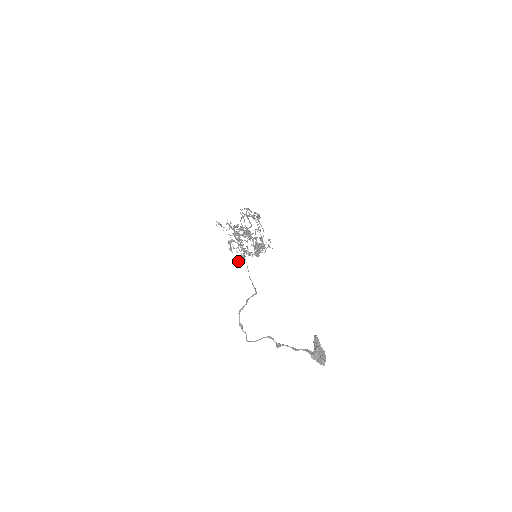
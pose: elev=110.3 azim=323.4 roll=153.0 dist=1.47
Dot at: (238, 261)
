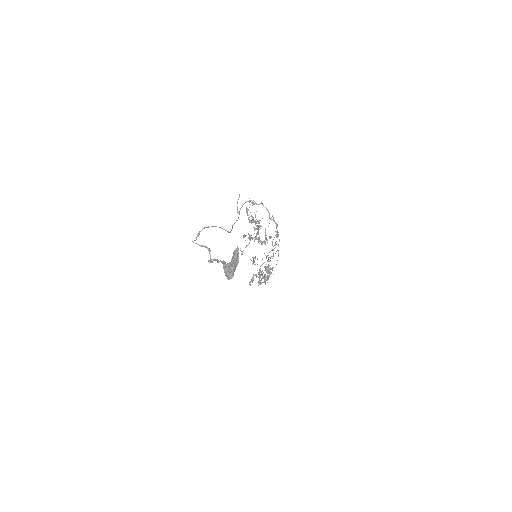
Dot at: occluded
